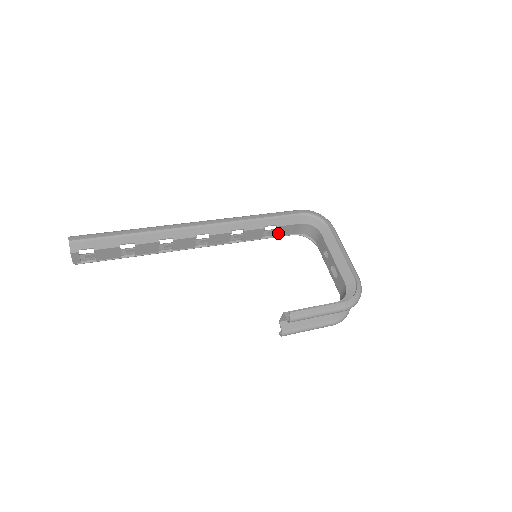
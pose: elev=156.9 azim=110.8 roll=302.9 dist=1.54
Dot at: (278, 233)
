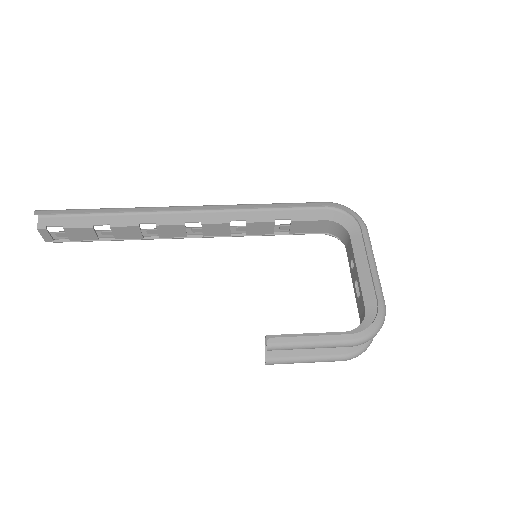
Dot at: (295, 229)
